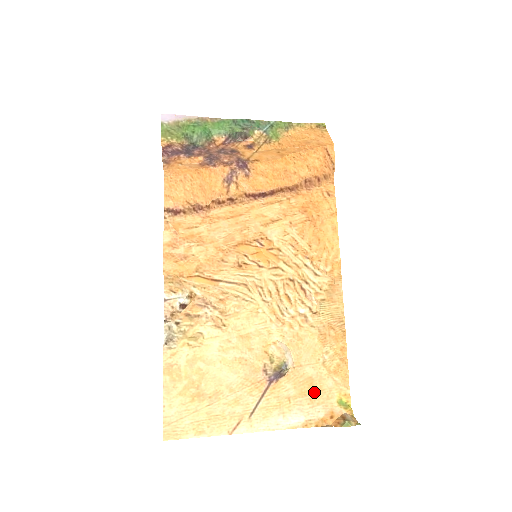
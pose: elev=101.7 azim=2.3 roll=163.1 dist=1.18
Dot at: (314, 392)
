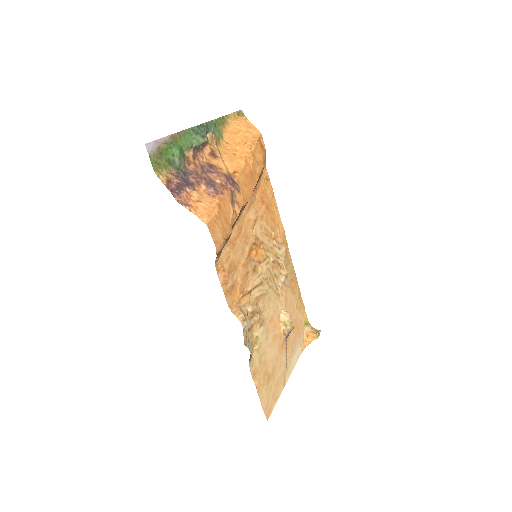
Dot at: (298, 328)
